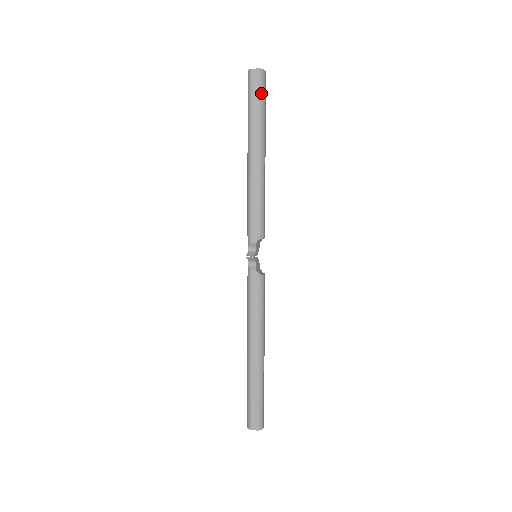
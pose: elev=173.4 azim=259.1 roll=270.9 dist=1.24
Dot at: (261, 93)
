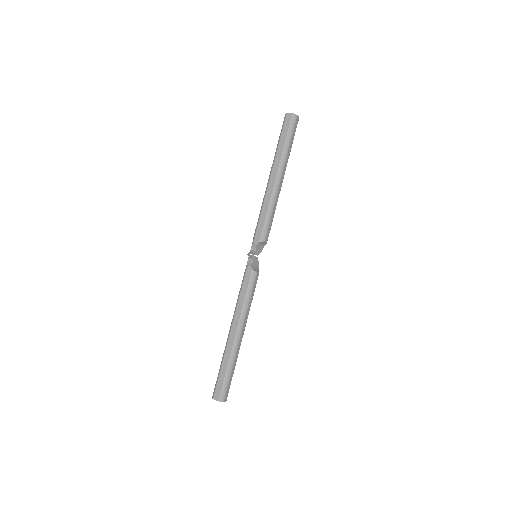
Dot at: (289, 131)
